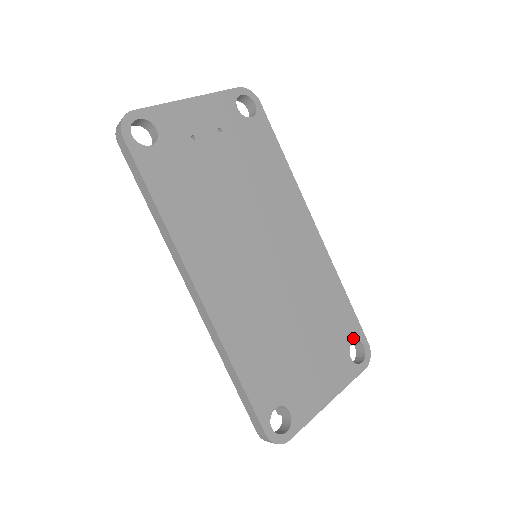
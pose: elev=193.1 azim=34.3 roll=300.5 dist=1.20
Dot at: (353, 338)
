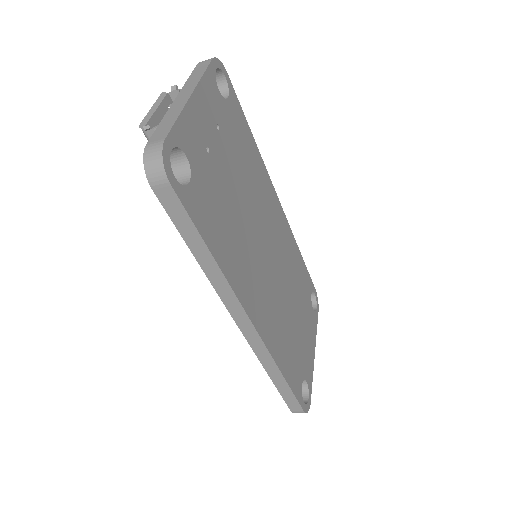
Dot at: (311, 292)
